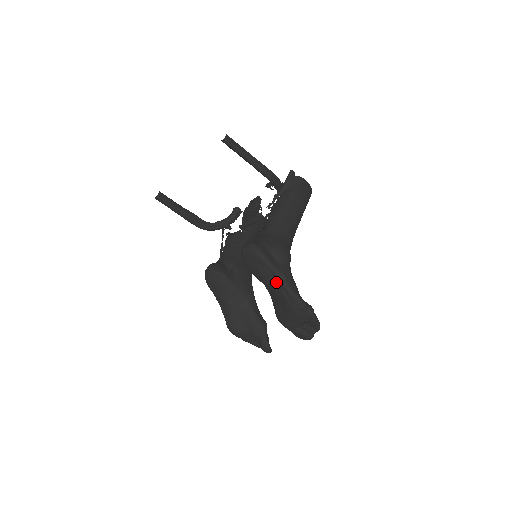
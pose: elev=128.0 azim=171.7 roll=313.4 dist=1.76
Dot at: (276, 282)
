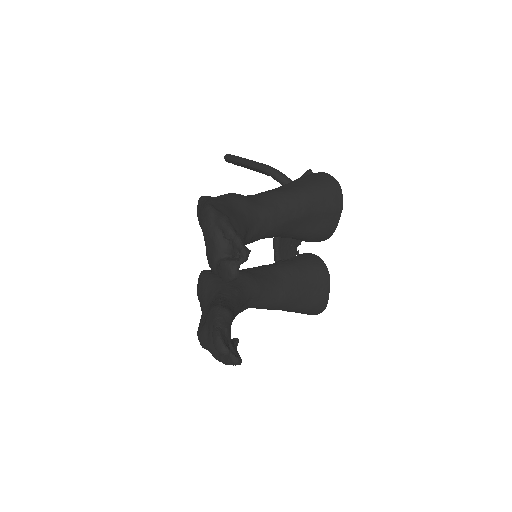
Dot at: occluded
